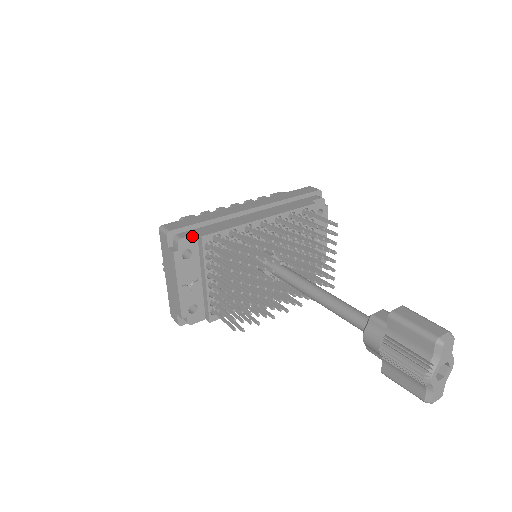
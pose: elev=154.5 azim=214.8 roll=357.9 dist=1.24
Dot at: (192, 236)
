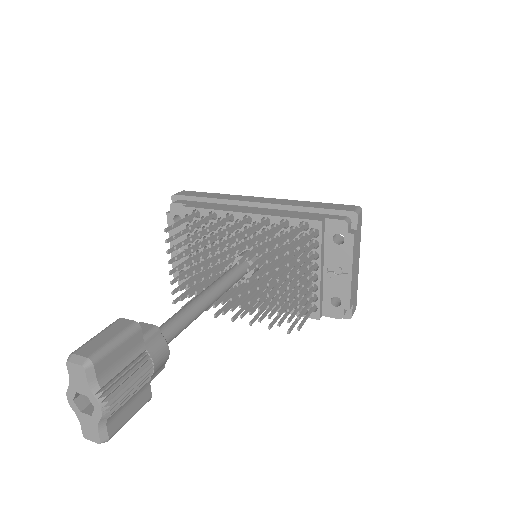
Dot at: (182, 204)
